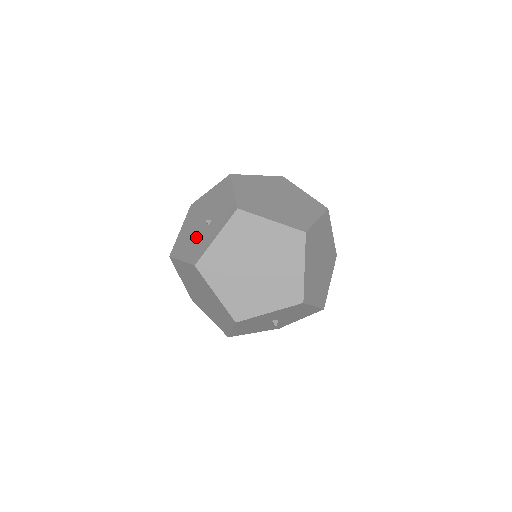
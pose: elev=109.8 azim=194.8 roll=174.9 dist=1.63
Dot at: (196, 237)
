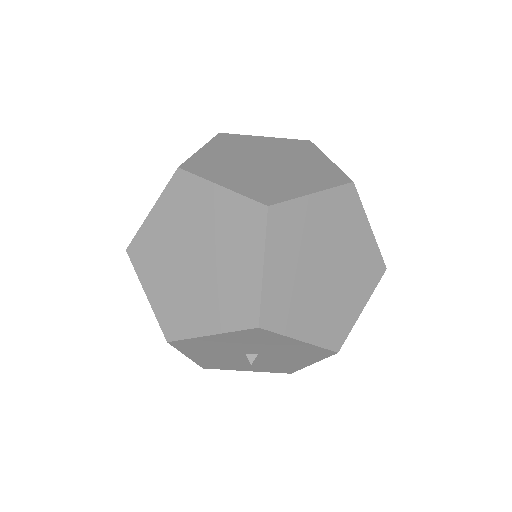
Dot at: occluded
